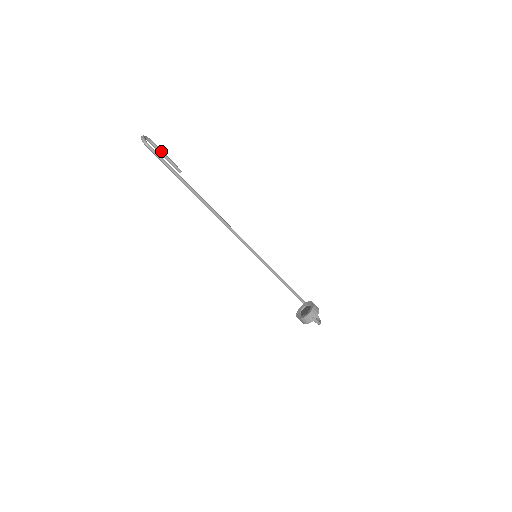
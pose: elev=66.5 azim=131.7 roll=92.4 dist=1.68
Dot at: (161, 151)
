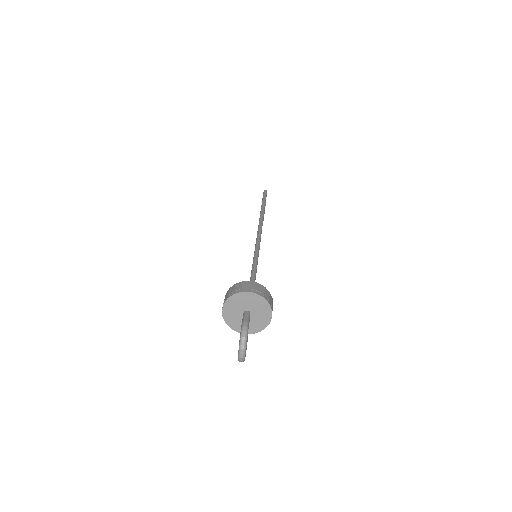
Dot at: (264, 211)
